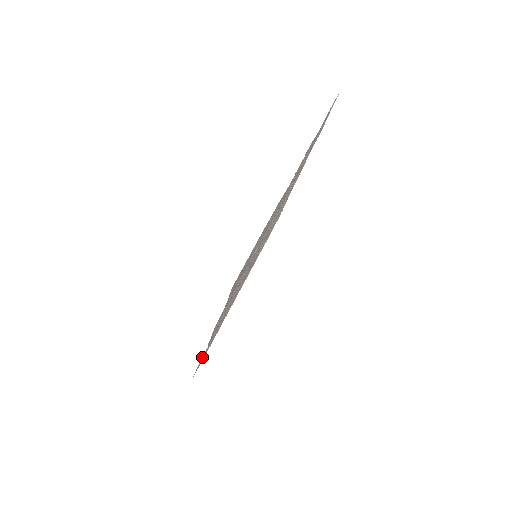
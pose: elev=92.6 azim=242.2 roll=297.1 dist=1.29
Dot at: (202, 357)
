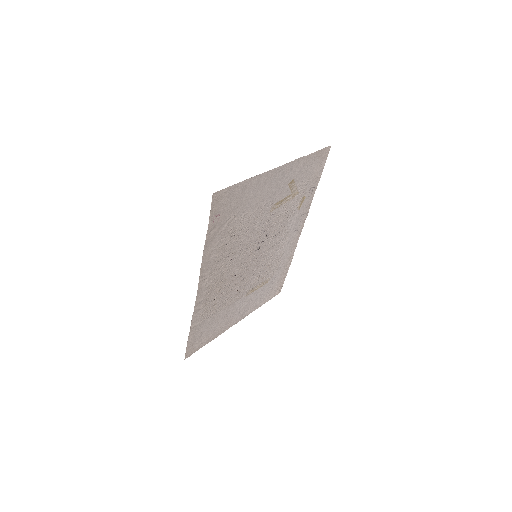
Dot at: (193, 313)
